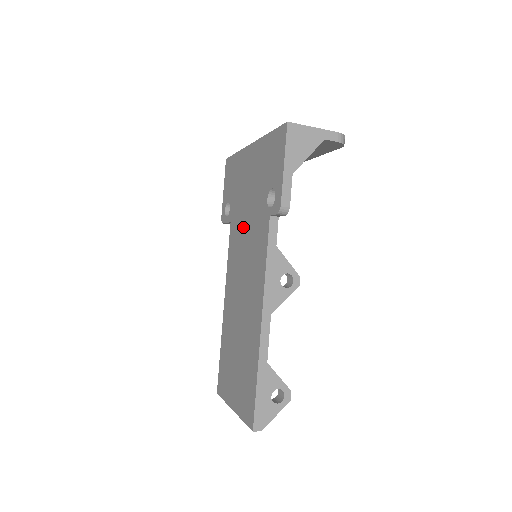
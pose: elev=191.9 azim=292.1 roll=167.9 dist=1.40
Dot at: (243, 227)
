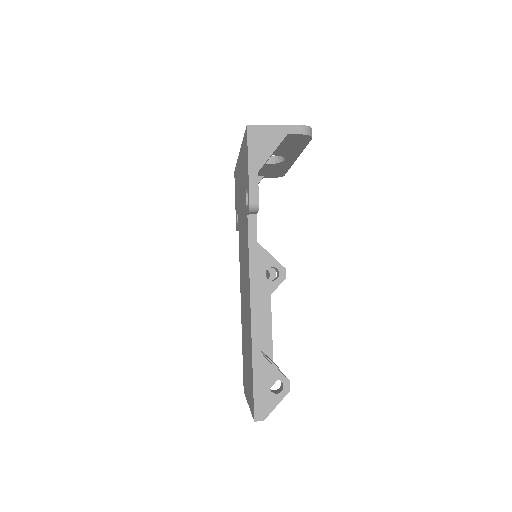
Dot at: (241, 230)
